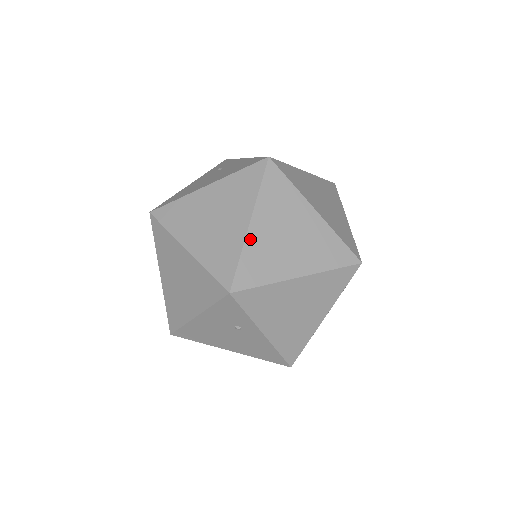
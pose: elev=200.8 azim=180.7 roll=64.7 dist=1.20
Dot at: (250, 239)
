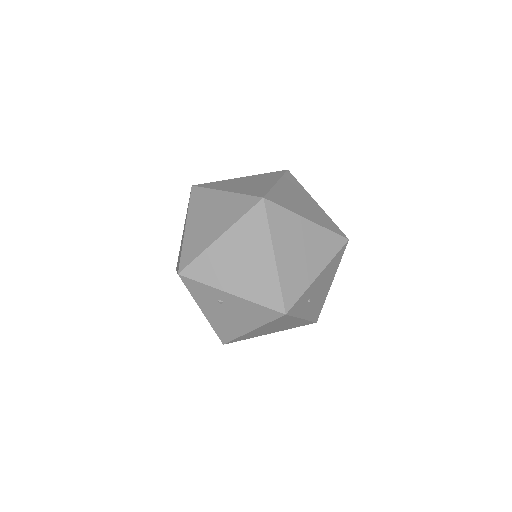
Dot at: (186, 236)
